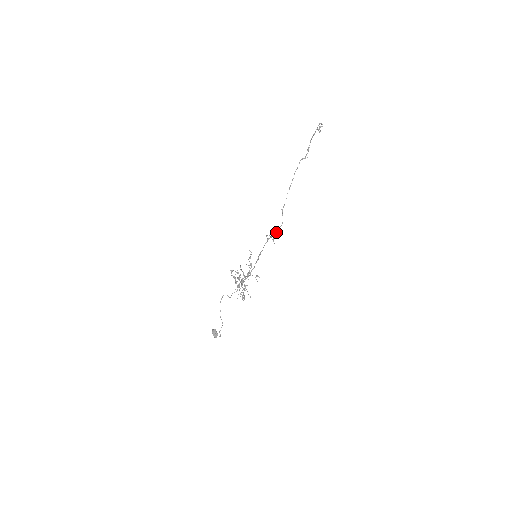
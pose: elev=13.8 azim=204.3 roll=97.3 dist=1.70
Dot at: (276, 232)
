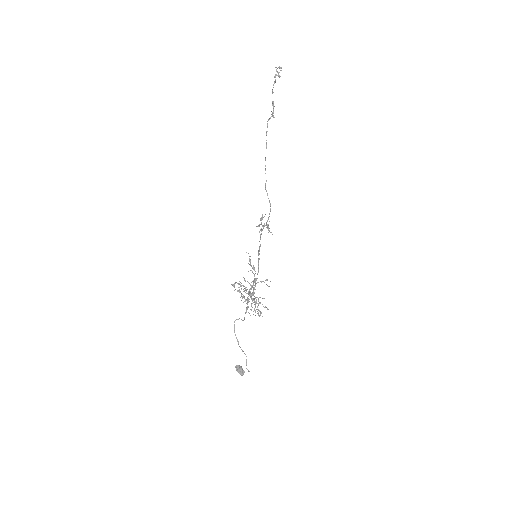
Dot at: (268, 218)
